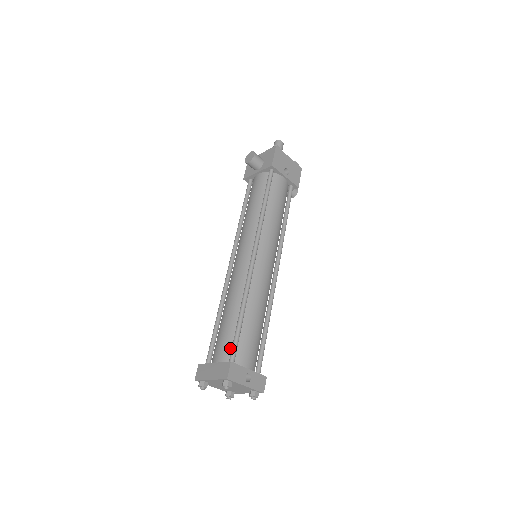
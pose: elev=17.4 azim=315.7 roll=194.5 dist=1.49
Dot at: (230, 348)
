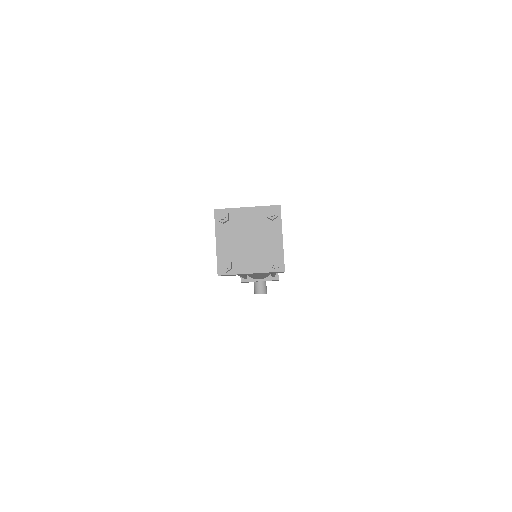
Dot at: occluded
